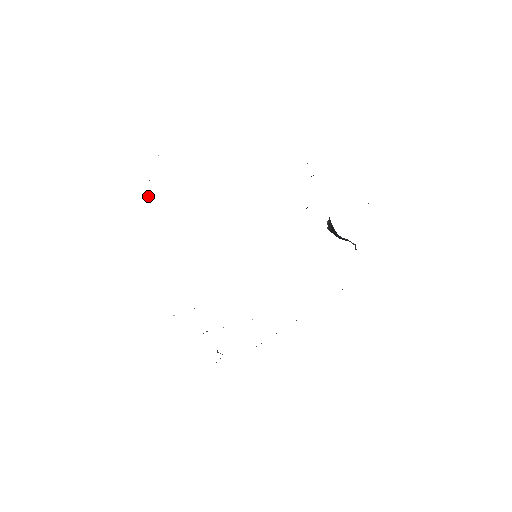
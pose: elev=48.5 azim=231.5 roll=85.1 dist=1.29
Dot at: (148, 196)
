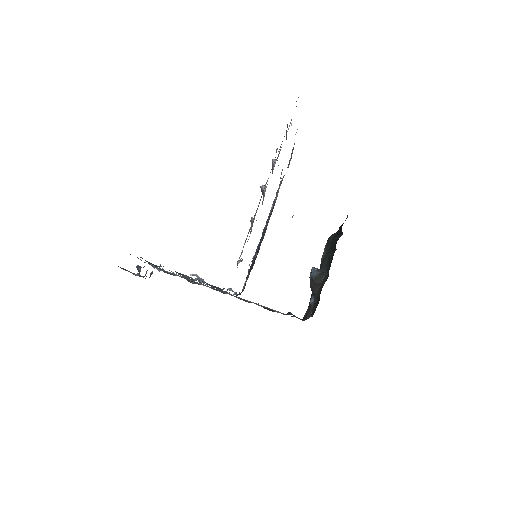
Dot at: (263, 187)
